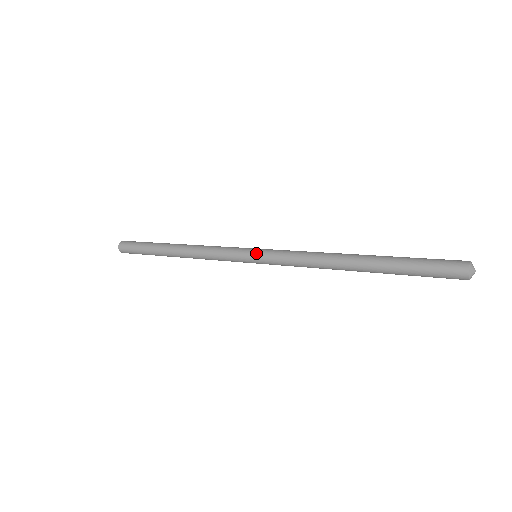
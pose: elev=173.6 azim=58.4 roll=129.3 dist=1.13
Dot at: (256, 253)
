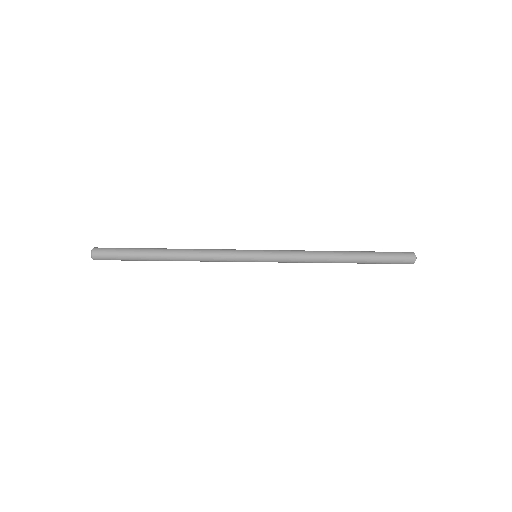
Dot at: (260, 258)
